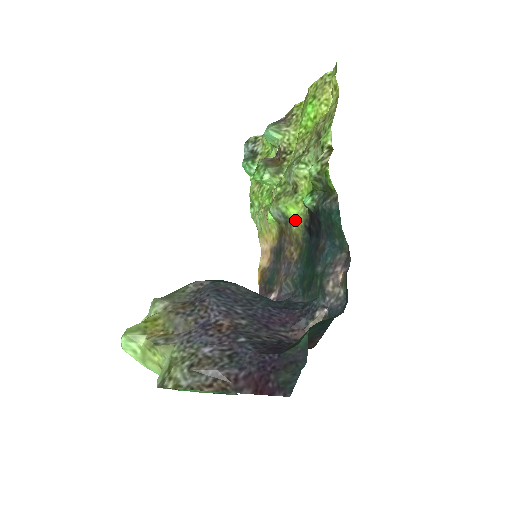
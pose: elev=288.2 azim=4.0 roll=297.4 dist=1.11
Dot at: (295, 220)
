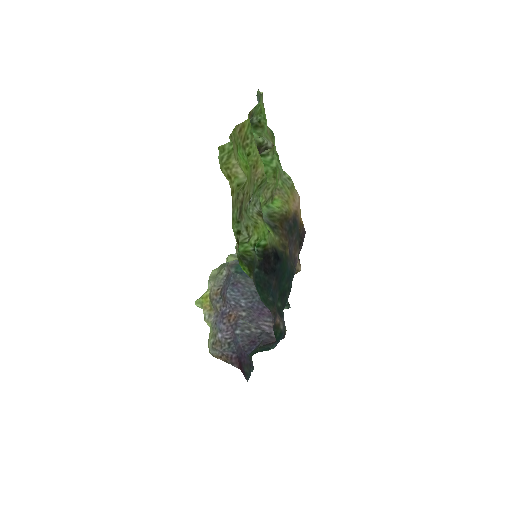
Dot at: (273, 236)
